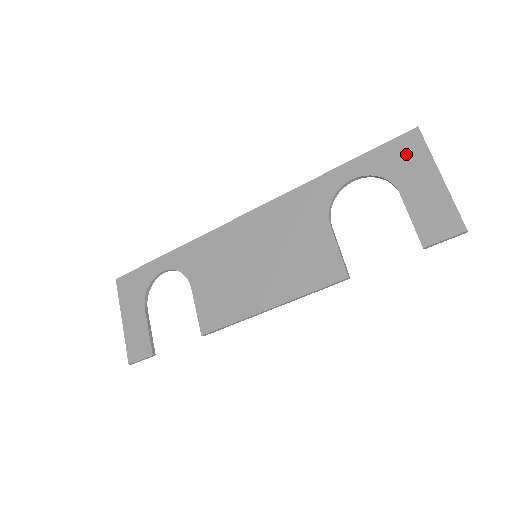
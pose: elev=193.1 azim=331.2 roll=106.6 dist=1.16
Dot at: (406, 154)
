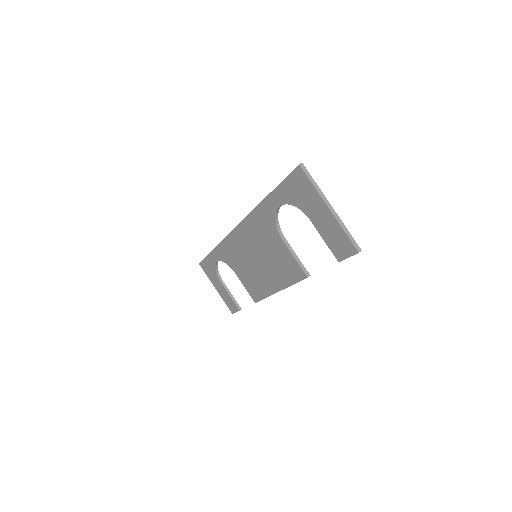
Dot at: (301, 189)
